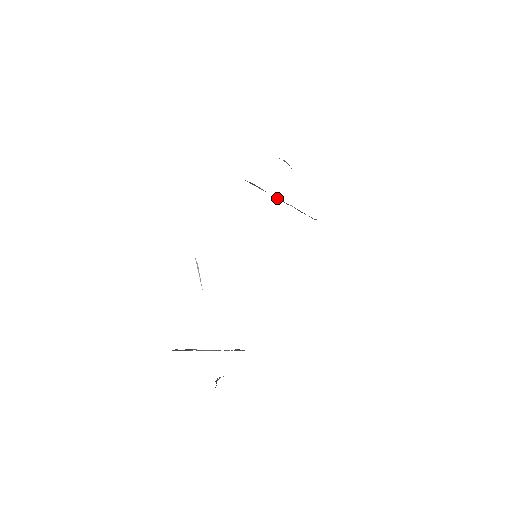
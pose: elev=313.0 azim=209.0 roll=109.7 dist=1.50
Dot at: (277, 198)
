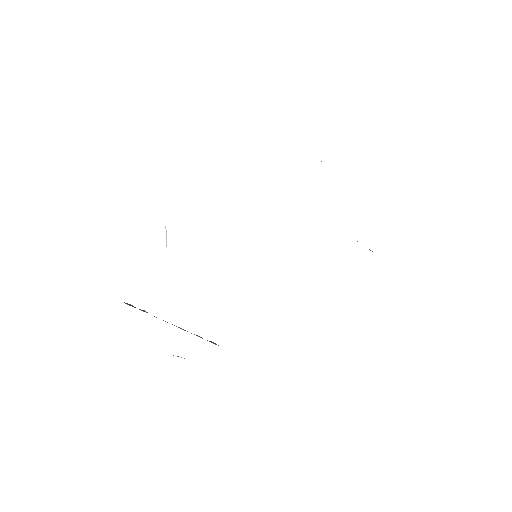
Dot at: occluded
